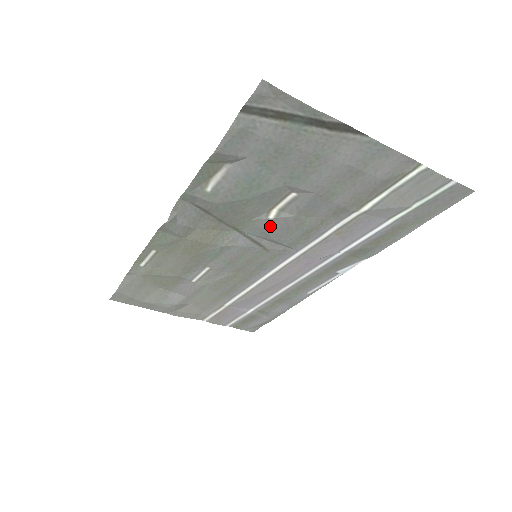
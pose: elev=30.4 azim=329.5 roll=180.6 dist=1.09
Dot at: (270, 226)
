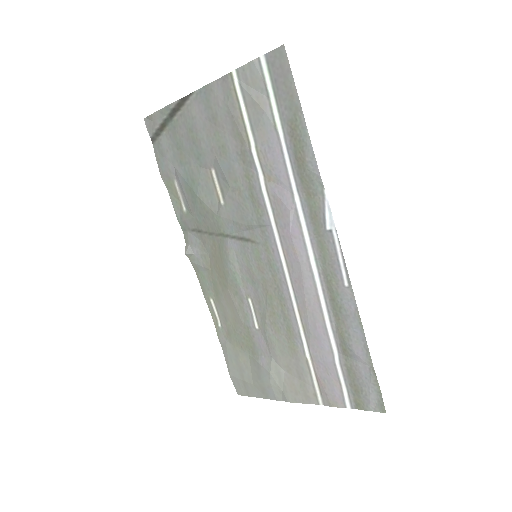
Dot at: (230, 212)
